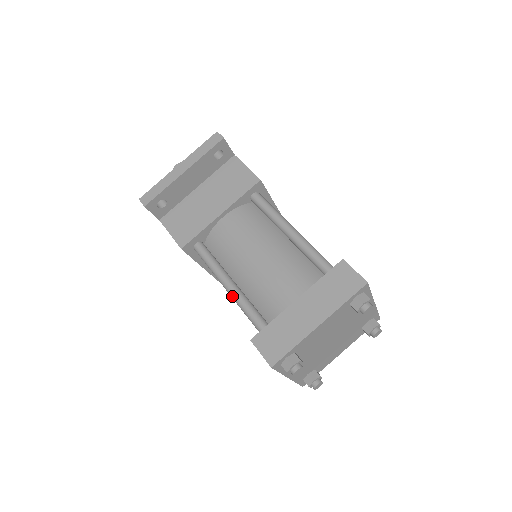
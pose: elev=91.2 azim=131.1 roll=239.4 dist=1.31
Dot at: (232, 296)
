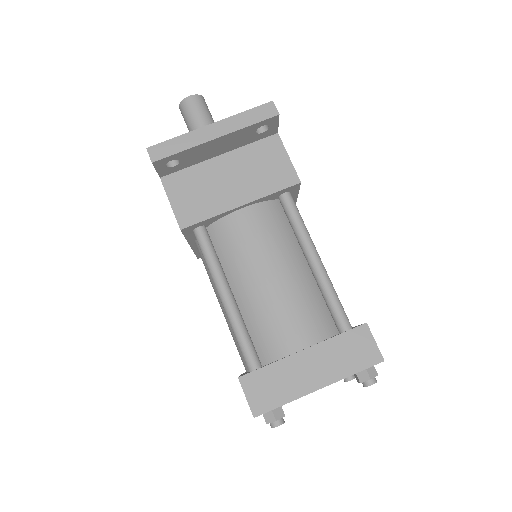
Dot at: (227, 311)
